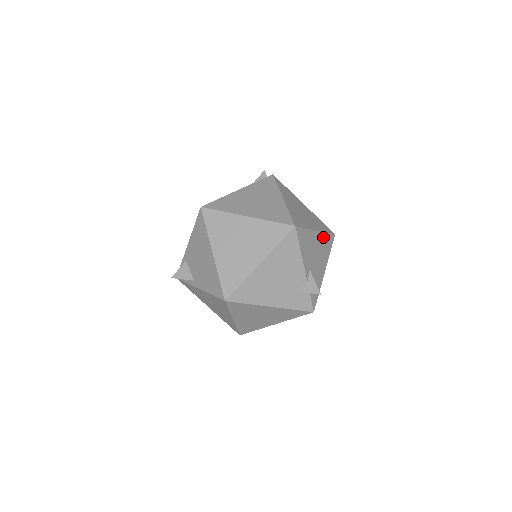
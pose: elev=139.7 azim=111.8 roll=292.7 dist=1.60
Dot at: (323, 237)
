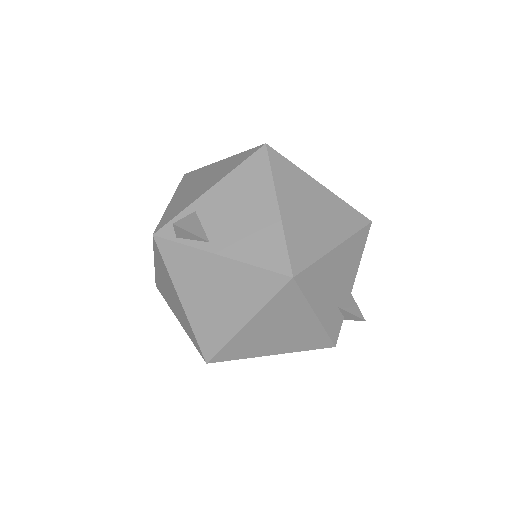
Dot at: occluded
